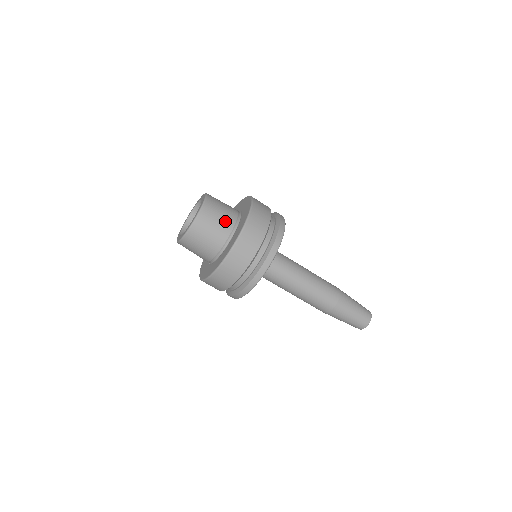
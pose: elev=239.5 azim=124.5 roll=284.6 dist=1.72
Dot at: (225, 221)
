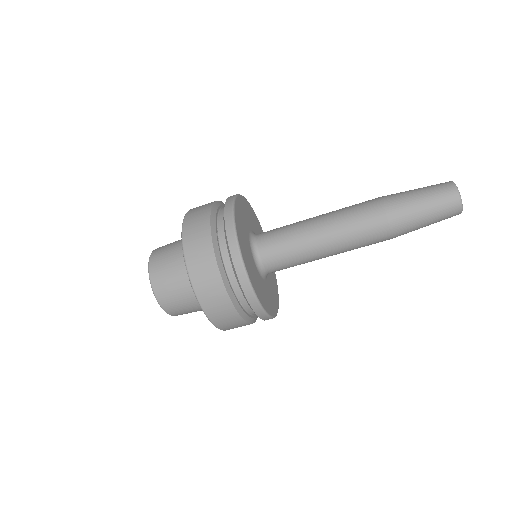
Dot at: (187, 294)
